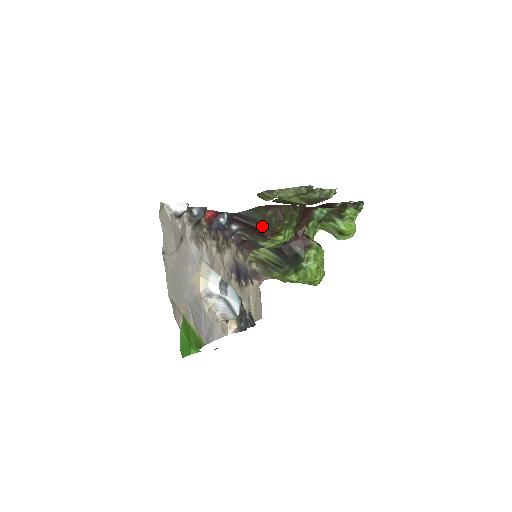
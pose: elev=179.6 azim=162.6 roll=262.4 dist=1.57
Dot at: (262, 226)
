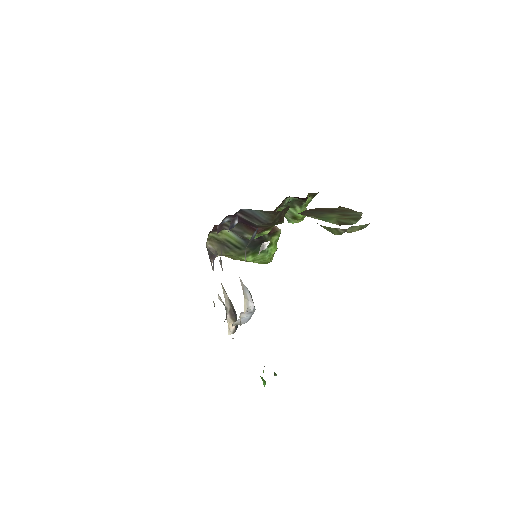
Dot at: (262, 225)
